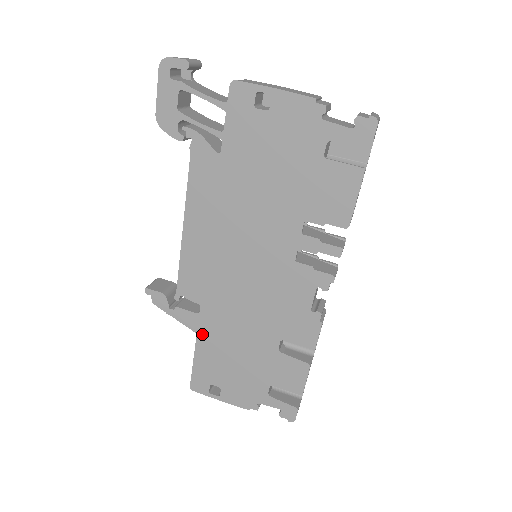
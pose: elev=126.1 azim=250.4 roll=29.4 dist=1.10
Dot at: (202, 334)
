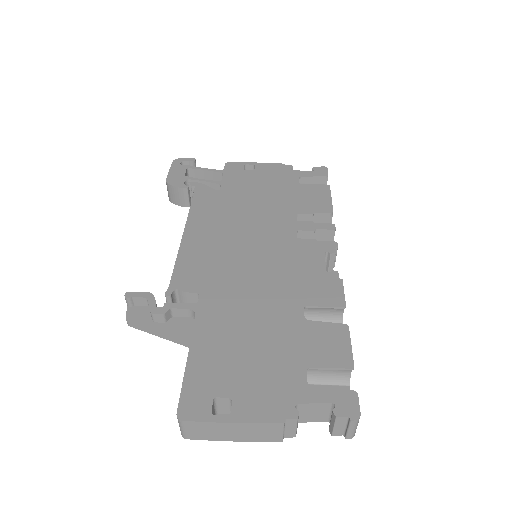
Dot at: (201, 326)
